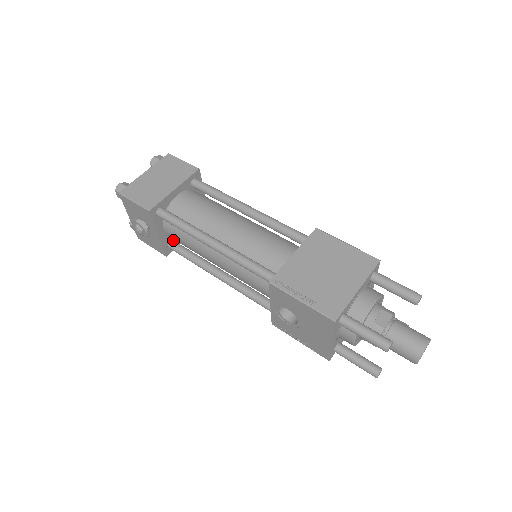
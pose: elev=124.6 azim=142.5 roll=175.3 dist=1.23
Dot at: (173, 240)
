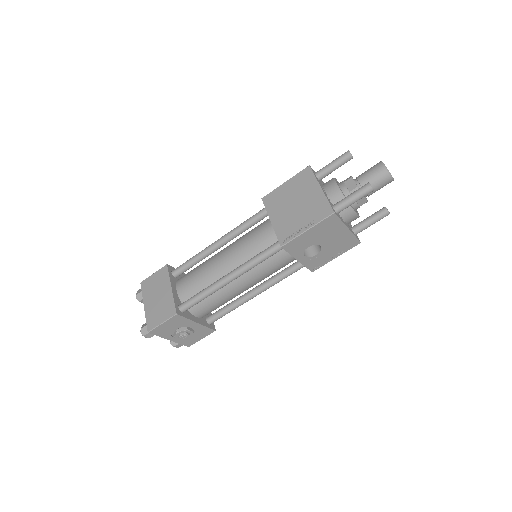
Dot at: (207, 317)
